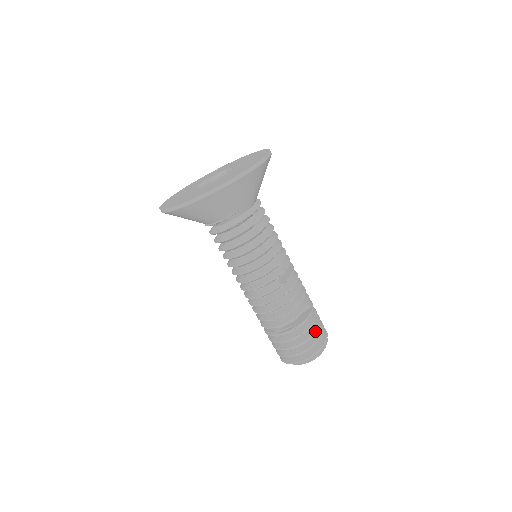
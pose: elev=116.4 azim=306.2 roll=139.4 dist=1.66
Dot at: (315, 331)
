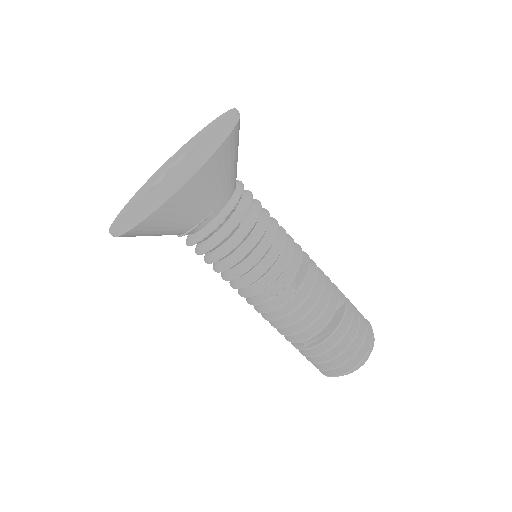
Dot at: (355, 334)
